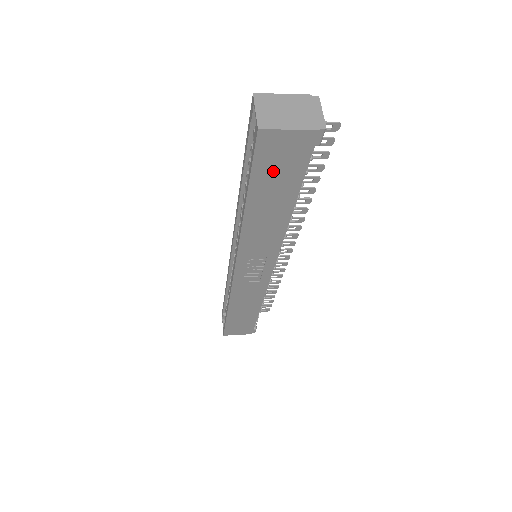
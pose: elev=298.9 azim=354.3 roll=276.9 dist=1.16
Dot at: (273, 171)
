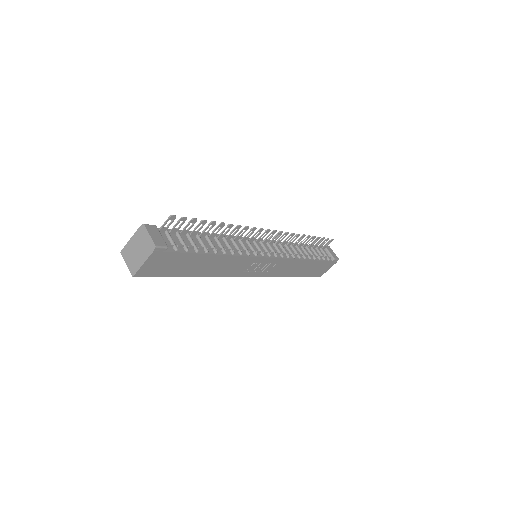
Dot at: (172, 267)
